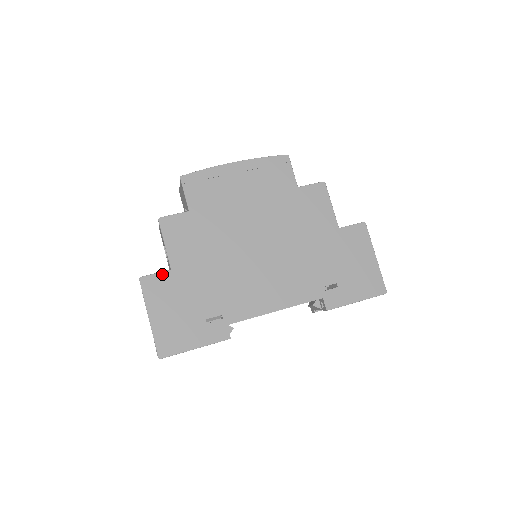
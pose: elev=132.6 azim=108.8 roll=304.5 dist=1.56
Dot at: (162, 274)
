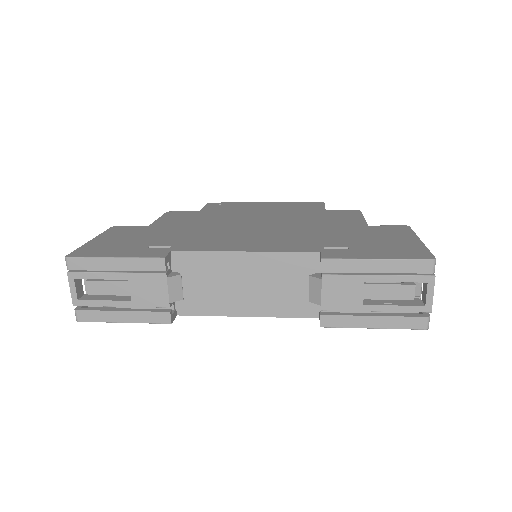
Dot at: (136, 227)
